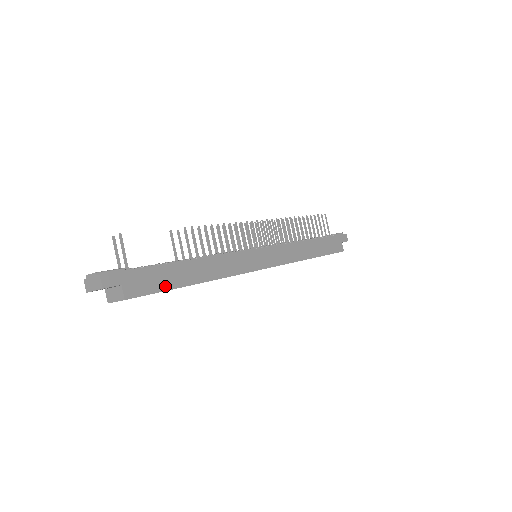
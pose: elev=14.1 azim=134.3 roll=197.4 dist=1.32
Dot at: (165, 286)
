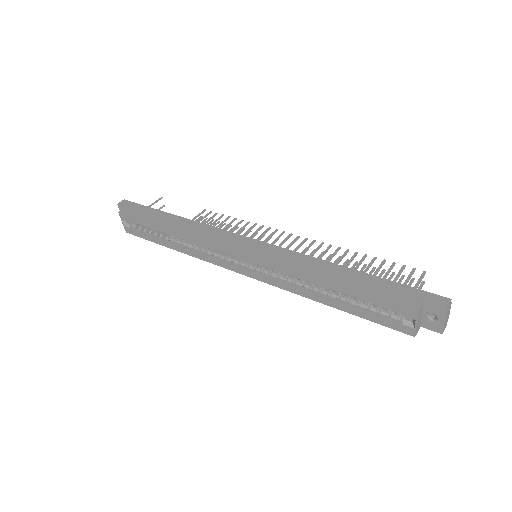
Dot at: (146, 219)
